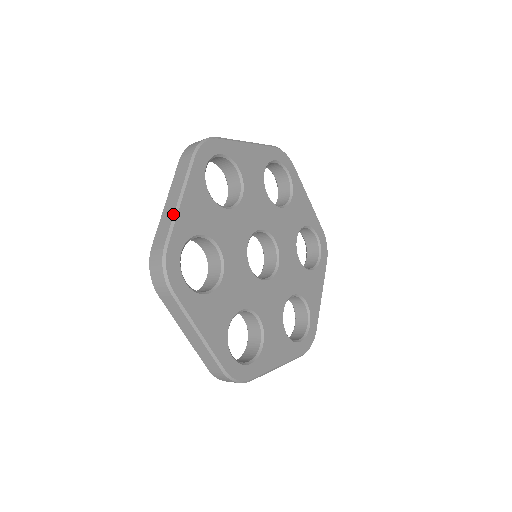
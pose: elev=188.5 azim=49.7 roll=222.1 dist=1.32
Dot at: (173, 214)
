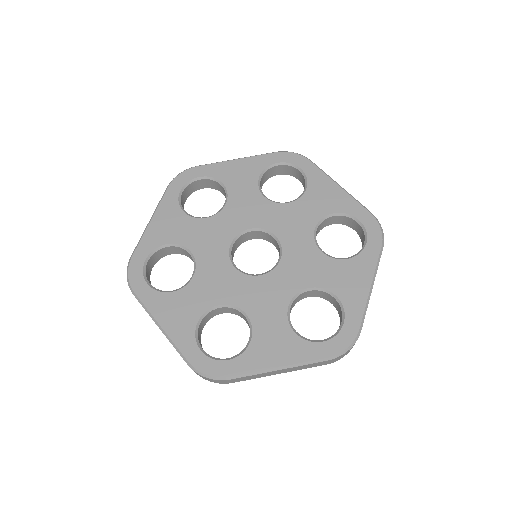
Dot at: occluded
